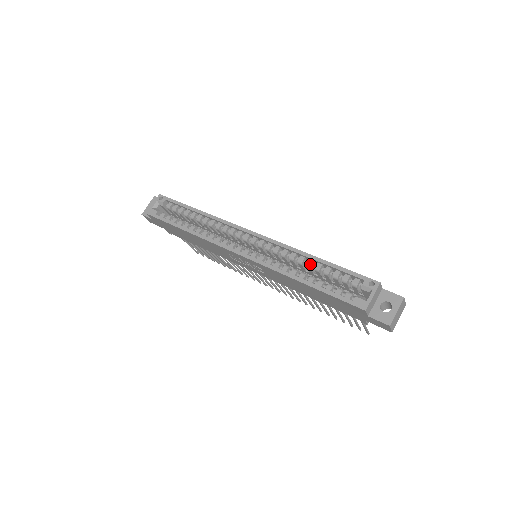
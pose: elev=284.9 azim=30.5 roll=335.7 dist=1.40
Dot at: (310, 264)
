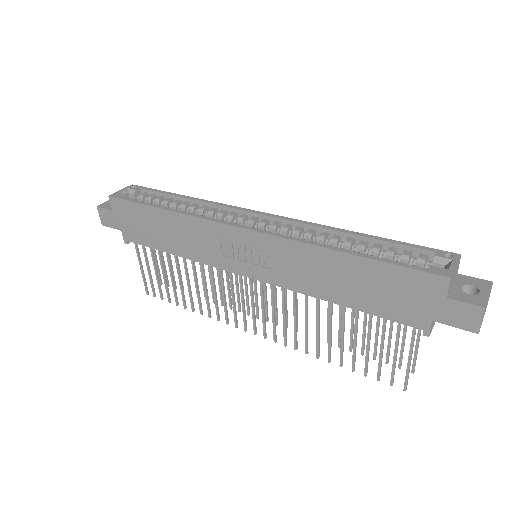
Dot at: (350, 241)
